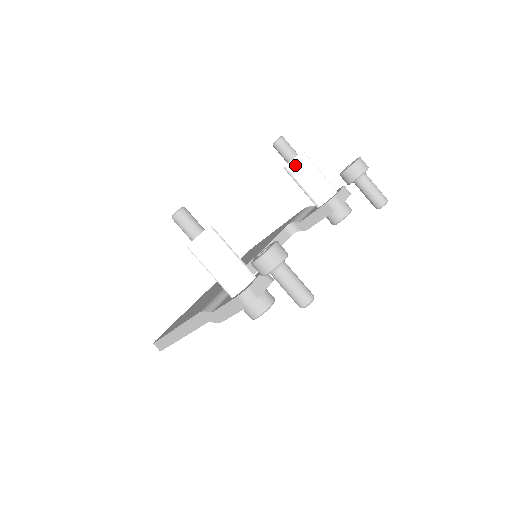
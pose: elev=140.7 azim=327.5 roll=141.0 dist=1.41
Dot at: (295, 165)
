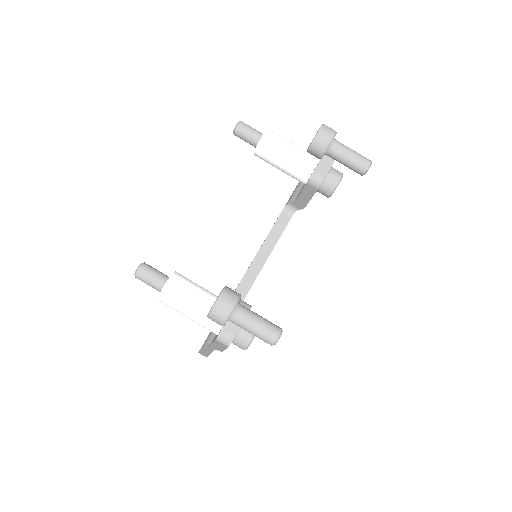
Dot at: (261, 151)
